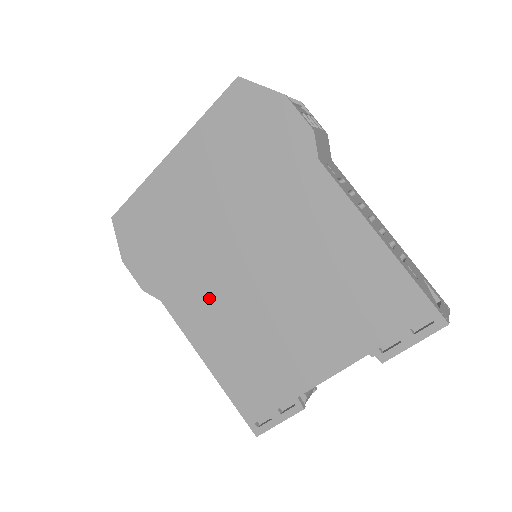
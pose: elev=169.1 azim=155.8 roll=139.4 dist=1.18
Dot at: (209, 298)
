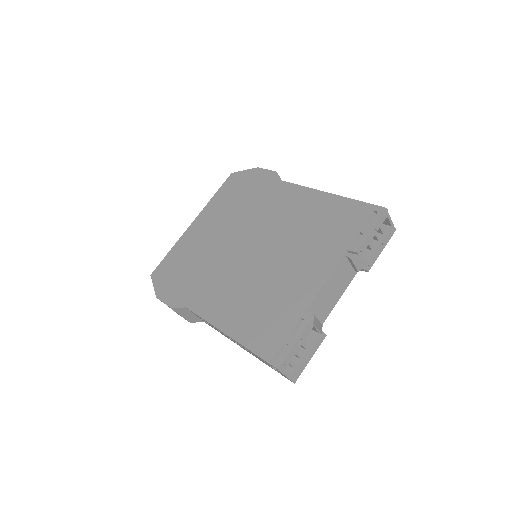
Dot at: (224, 284)
